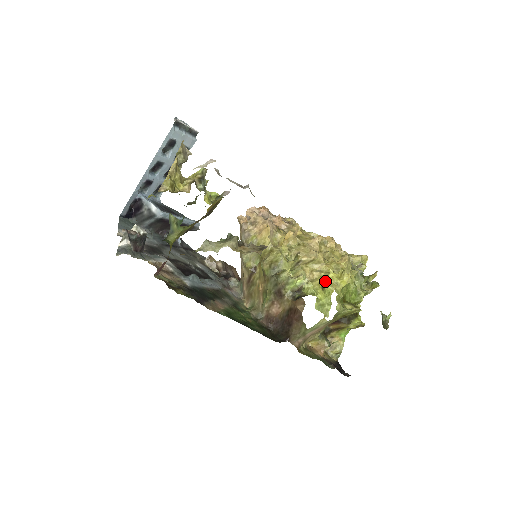
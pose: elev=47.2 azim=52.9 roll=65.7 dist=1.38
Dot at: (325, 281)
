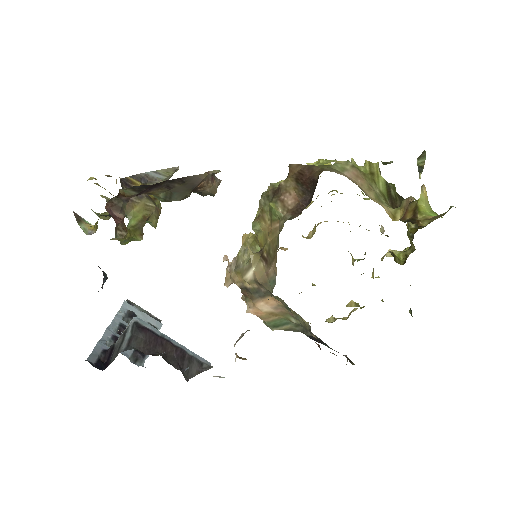
Dot at: occluded
